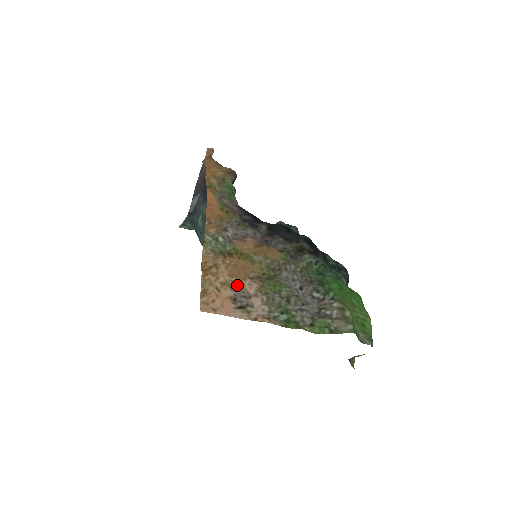
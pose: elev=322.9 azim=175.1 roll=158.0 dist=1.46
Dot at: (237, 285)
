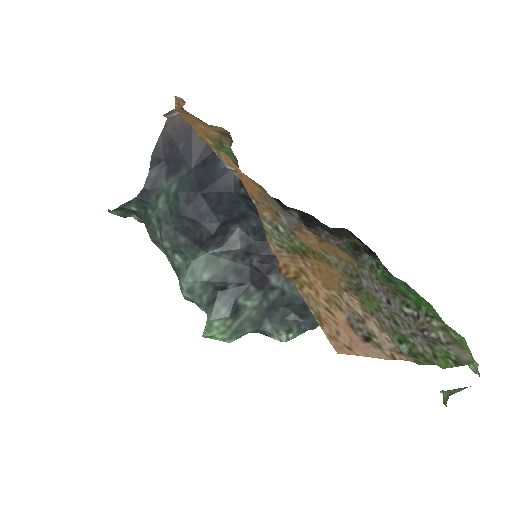
Dot at: (342, 302)
